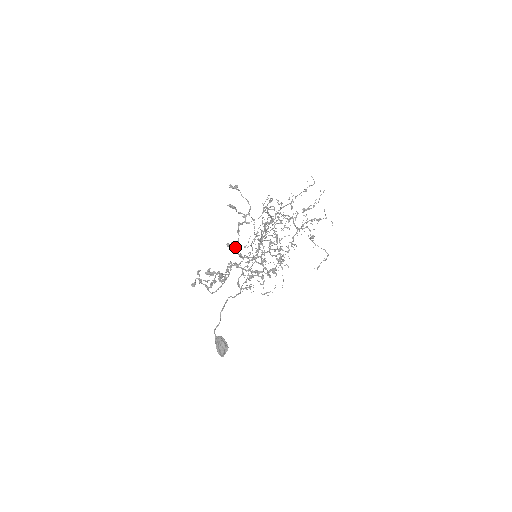
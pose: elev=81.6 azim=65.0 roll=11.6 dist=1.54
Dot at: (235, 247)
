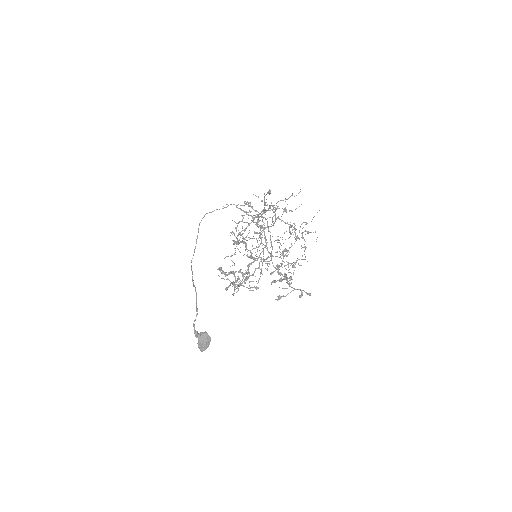
Dot at: (252, 249)
